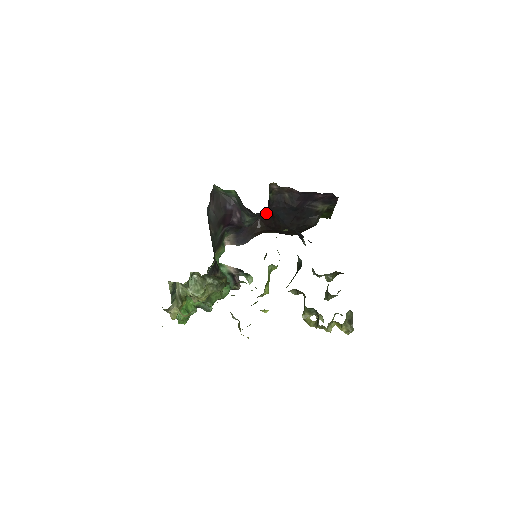
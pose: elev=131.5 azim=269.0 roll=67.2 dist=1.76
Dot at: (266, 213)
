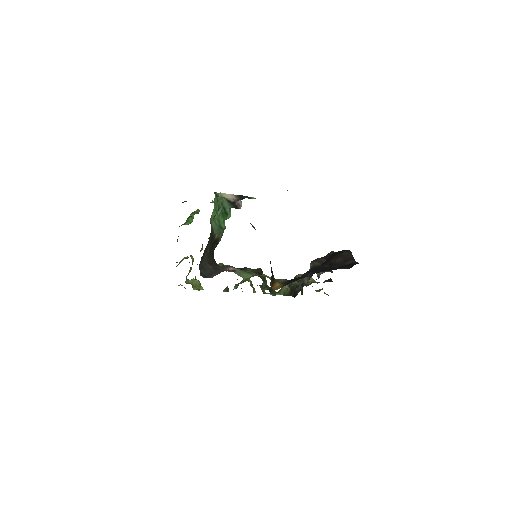
Dot at: occluded
